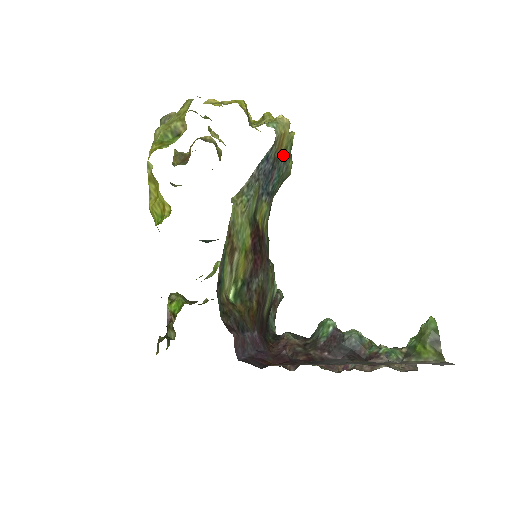
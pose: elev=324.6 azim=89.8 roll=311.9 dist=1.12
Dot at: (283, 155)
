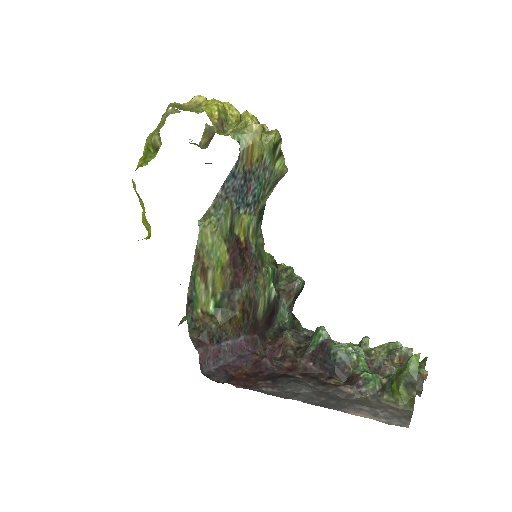
Dot at: (259, 164)
